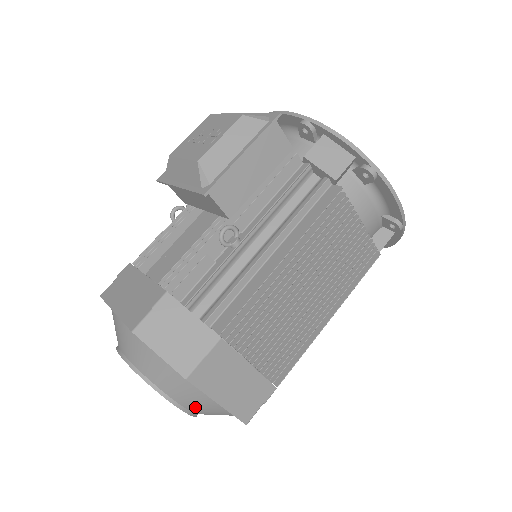
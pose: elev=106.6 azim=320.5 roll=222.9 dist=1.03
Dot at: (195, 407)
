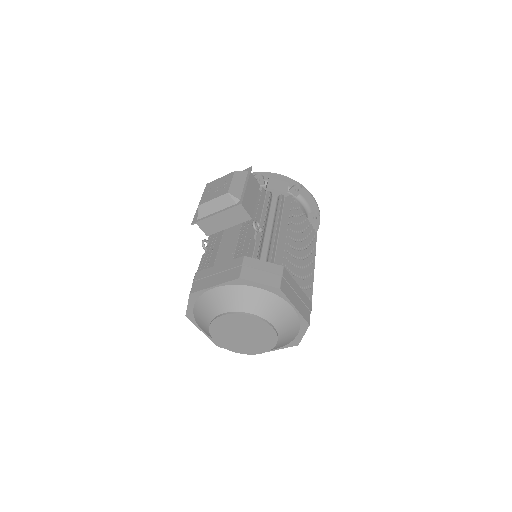
Dot at: (281, 323)
